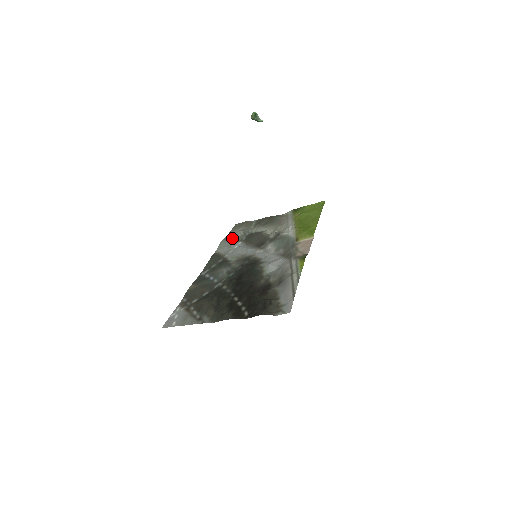
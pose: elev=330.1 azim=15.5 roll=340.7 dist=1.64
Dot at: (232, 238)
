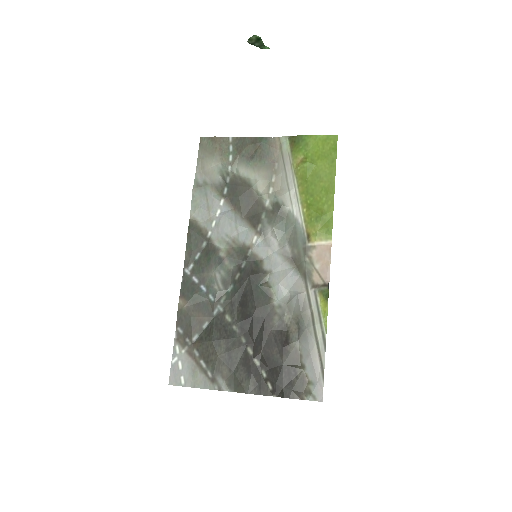
Dot at: (207, 185)
